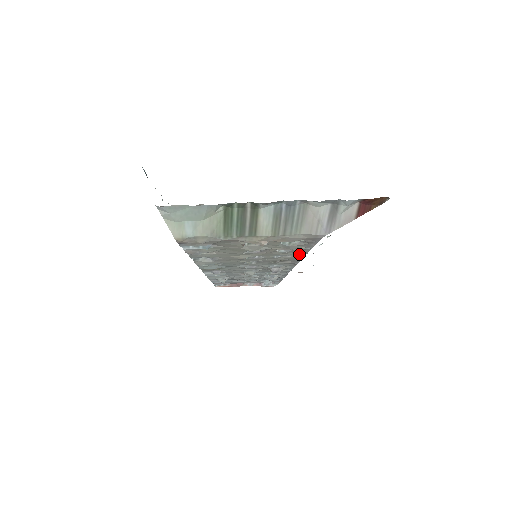
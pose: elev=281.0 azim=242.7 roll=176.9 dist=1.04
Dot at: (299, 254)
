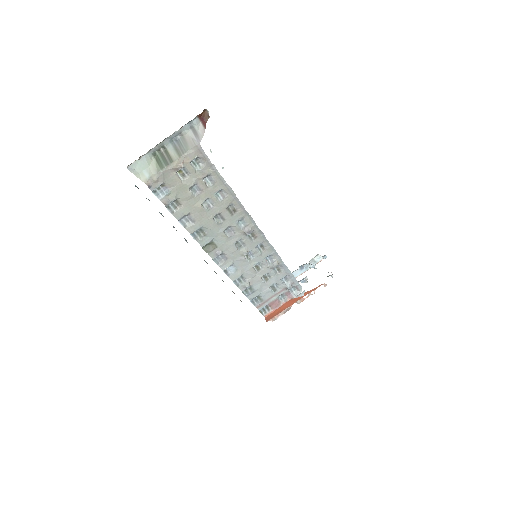
Dot at: (225, 187)
